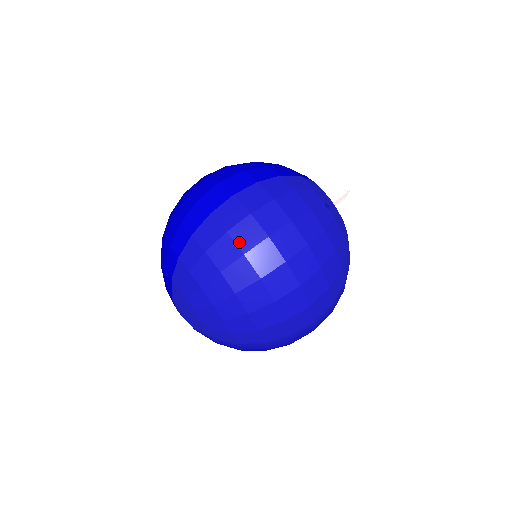
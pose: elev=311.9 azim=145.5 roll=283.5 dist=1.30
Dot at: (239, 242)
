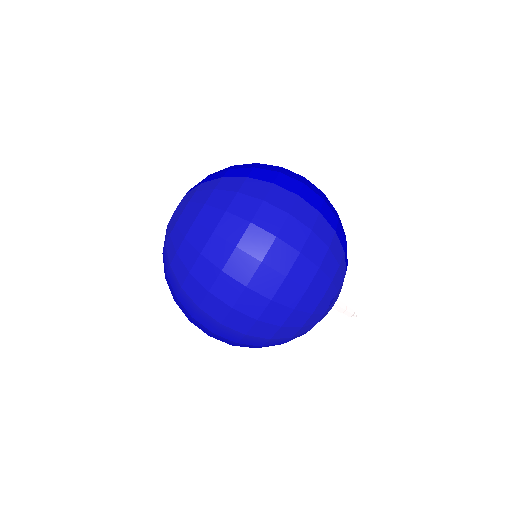
Dot at: (260, 214)
